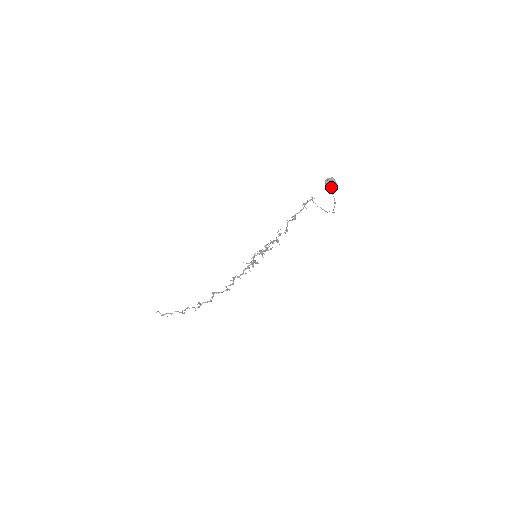
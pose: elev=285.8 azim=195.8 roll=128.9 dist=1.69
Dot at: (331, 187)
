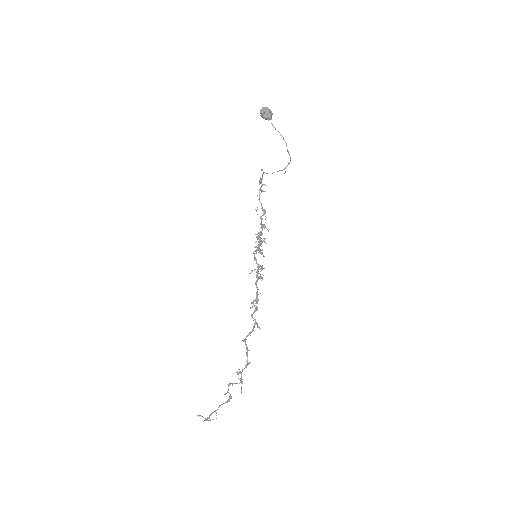
Dot at: (269, 114)
